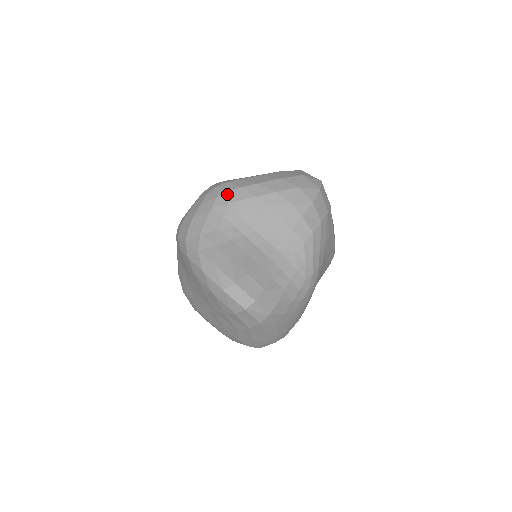
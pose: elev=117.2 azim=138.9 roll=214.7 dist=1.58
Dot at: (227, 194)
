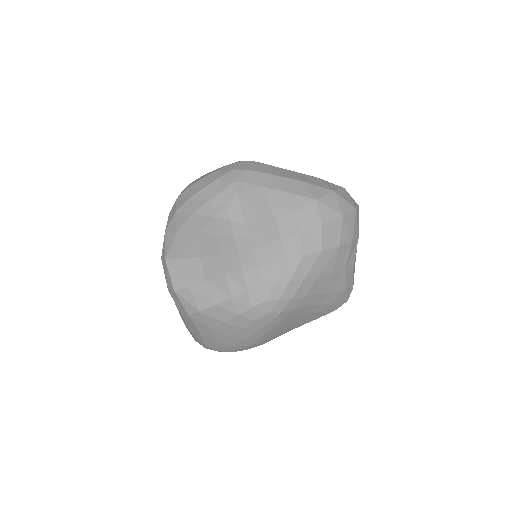
Dot at: (241, 172)
